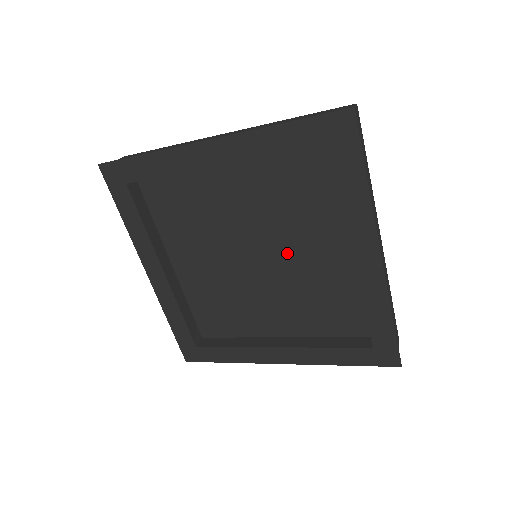
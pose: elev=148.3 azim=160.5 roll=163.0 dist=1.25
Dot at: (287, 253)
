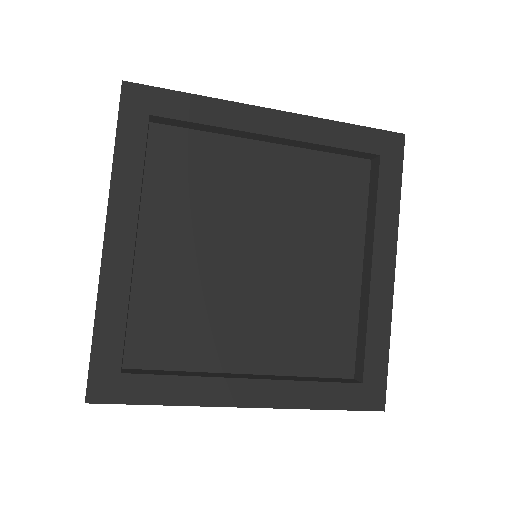
Dot at: (294, 259)
